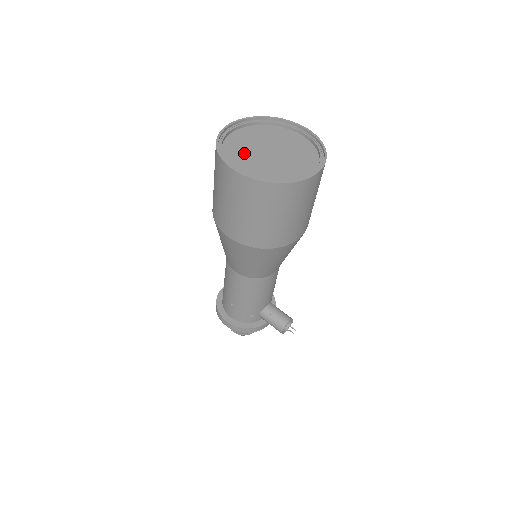
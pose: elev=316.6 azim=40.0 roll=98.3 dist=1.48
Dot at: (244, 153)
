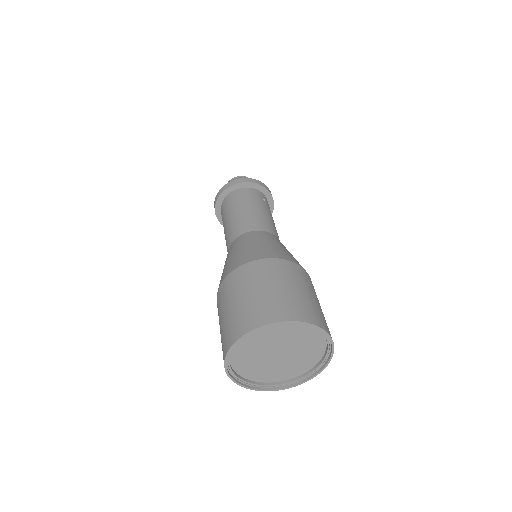
Dot at: (255, 348)
